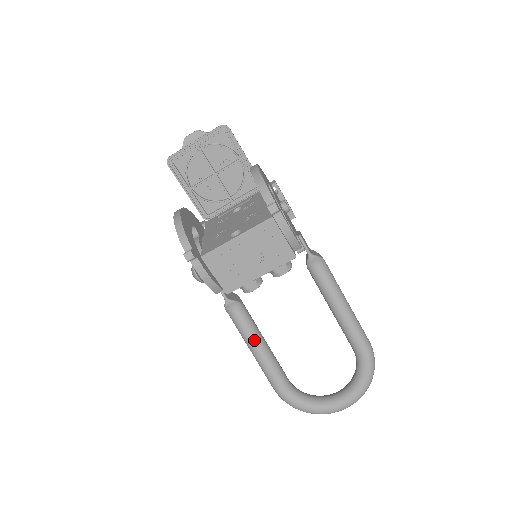
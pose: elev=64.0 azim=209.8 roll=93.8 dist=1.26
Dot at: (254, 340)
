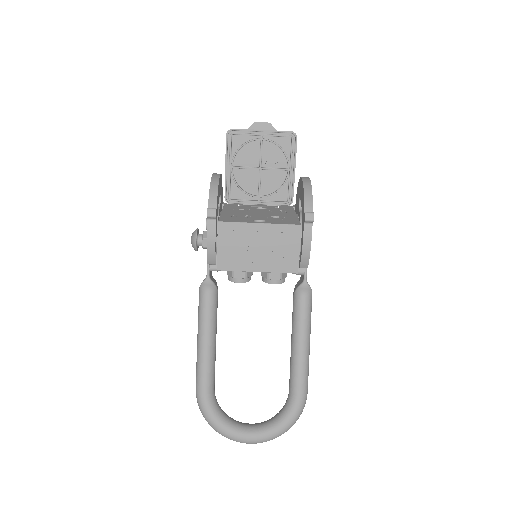
Dot at: (208, 330)
